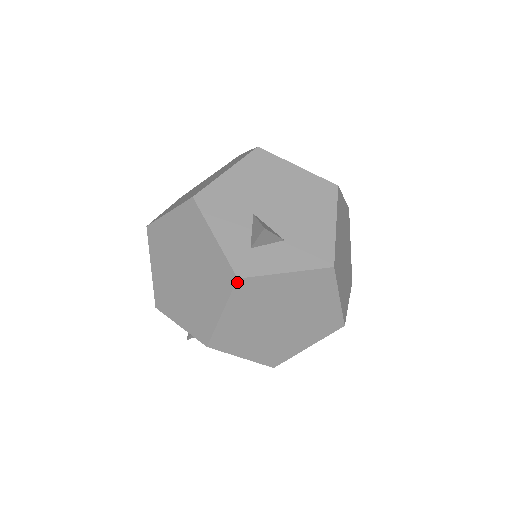
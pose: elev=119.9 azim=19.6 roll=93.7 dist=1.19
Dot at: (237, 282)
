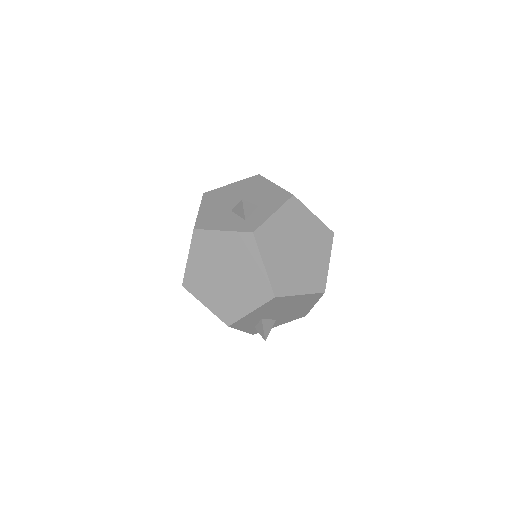
Dot at: (254, 235)
